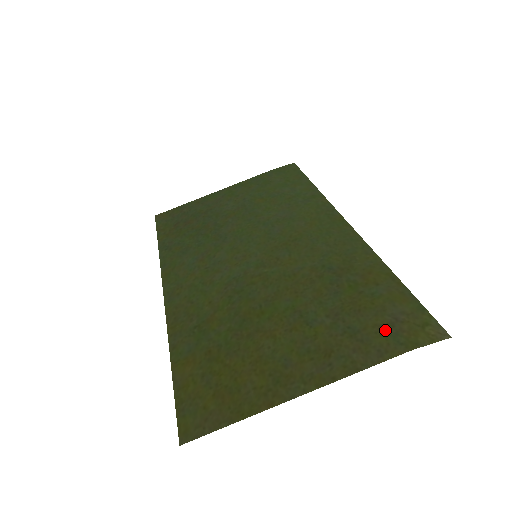
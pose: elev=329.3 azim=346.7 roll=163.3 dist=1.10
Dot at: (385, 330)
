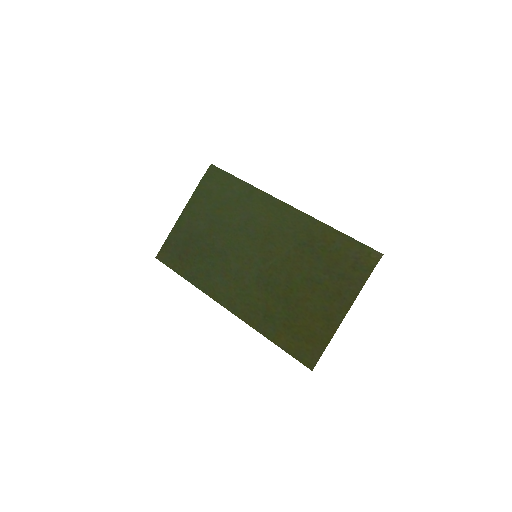
Dot at: (355, 267)
